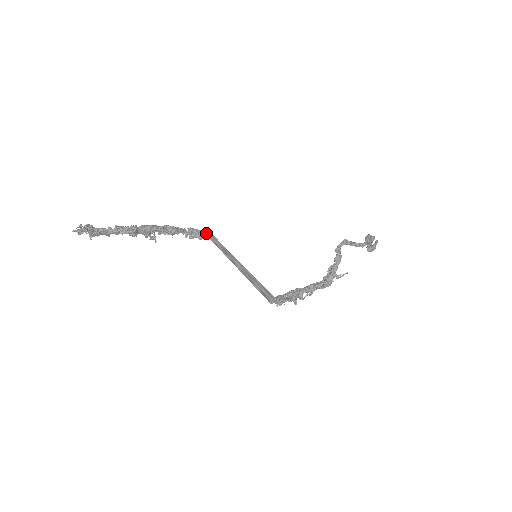
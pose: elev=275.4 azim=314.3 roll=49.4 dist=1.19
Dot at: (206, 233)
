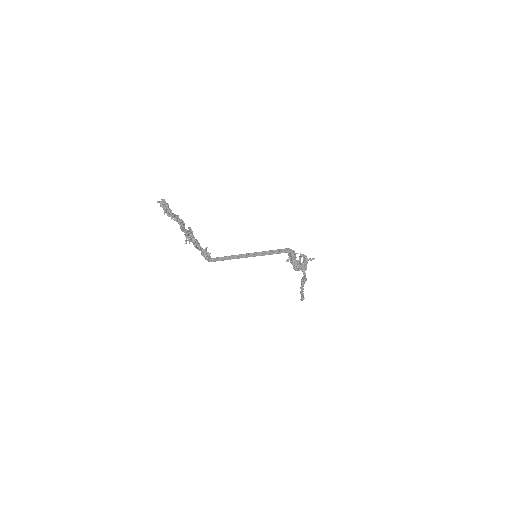
Dot at: (210, 258)
